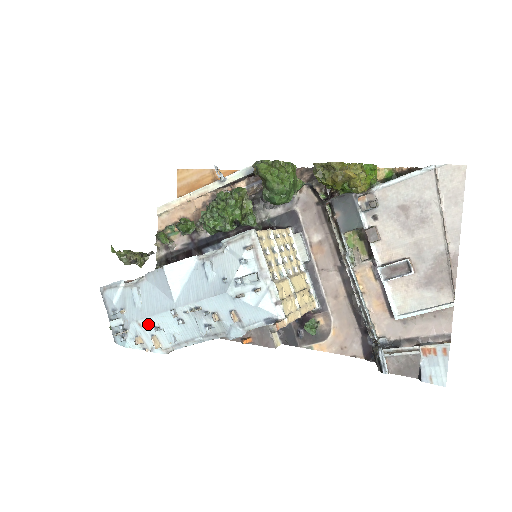
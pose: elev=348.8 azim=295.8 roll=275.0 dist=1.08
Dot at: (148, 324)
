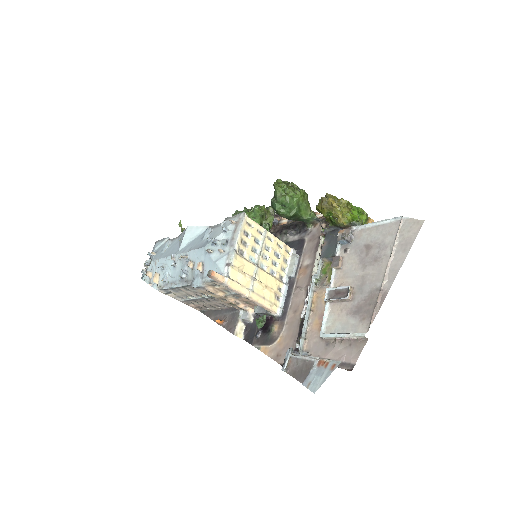
Dot at: (159, 264)
